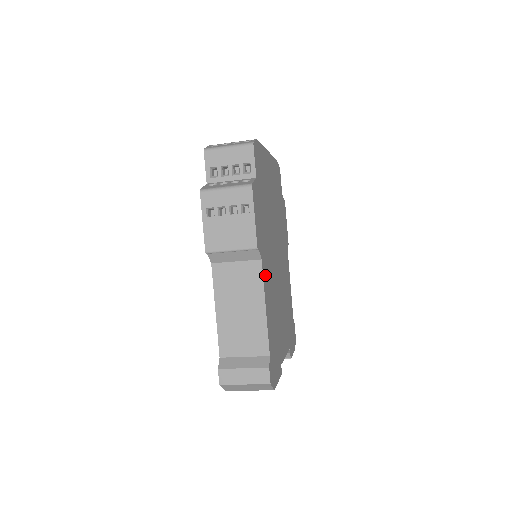
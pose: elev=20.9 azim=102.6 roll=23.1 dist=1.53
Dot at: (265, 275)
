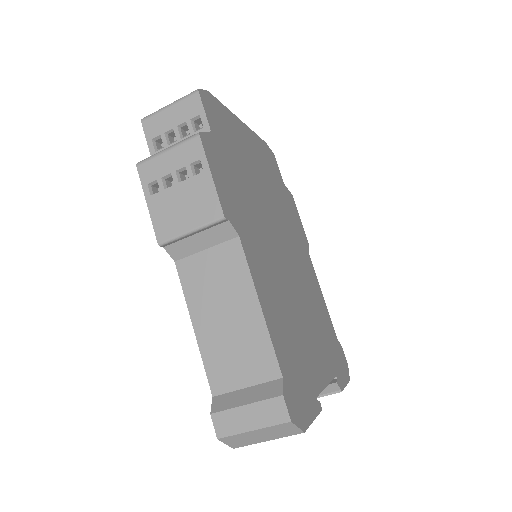
Dot at: (253, 260)
